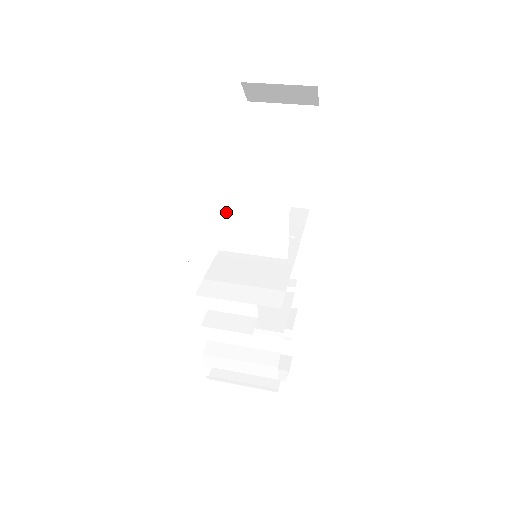
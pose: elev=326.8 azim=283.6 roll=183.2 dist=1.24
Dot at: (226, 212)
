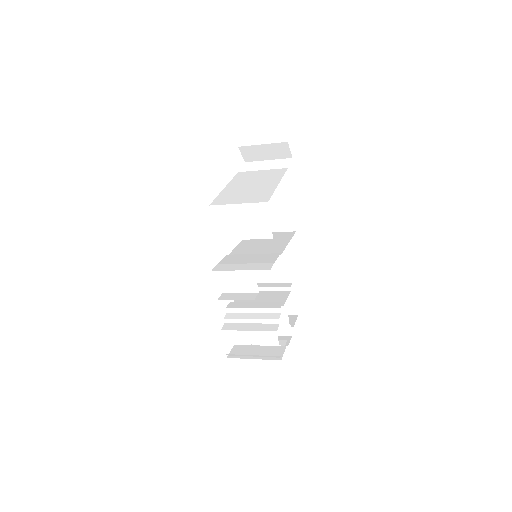
Dot at: (228, 209)
